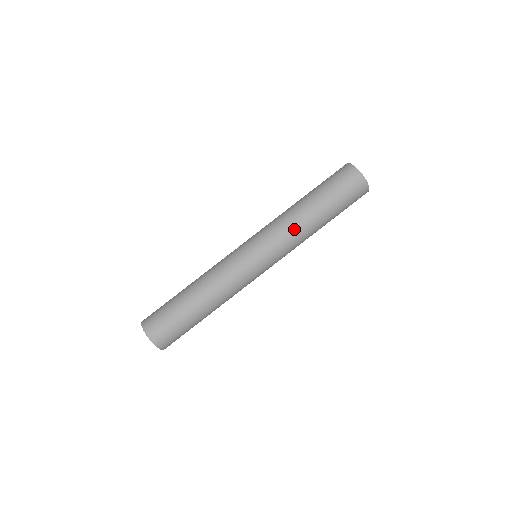
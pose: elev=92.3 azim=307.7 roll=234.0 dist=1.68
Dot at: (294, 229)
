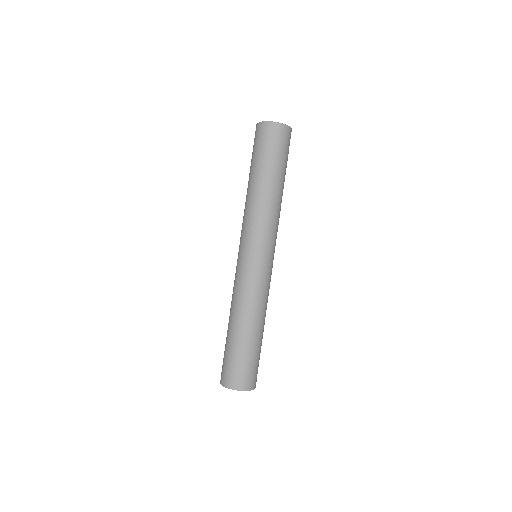
Dot at: (261, 210)
